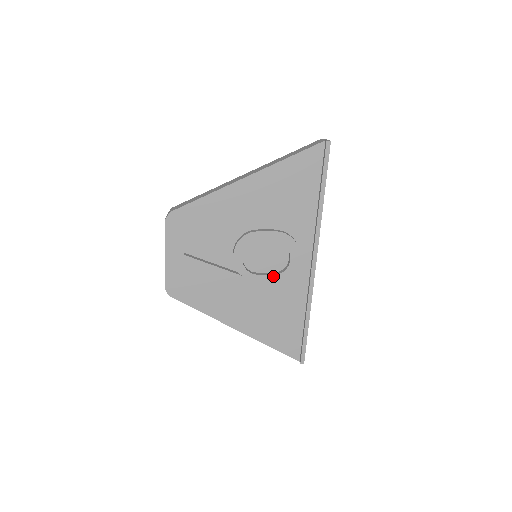
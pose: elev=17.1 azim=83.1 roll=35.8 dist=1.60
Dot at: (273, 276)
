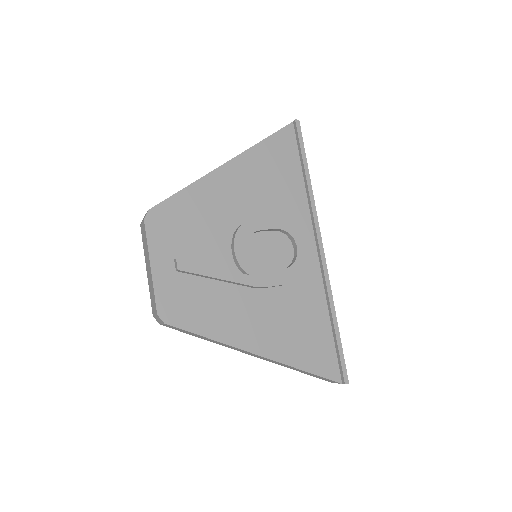
Dot at: (284, 270)
